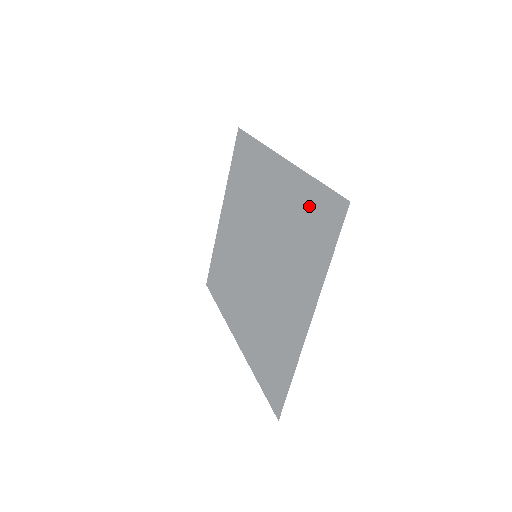
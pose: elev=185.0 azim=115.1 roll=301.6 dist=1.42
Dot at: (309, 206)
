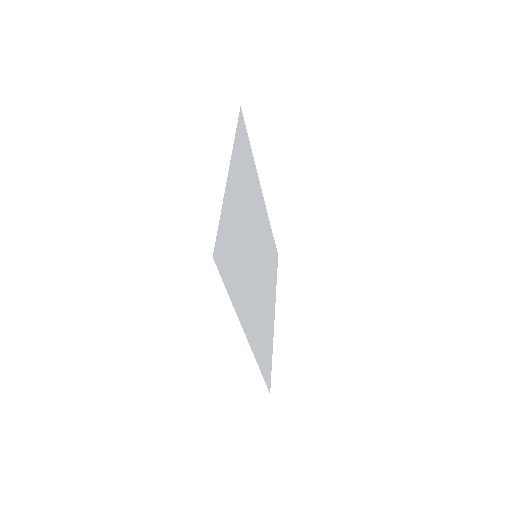
Dot at: (248, 158)
